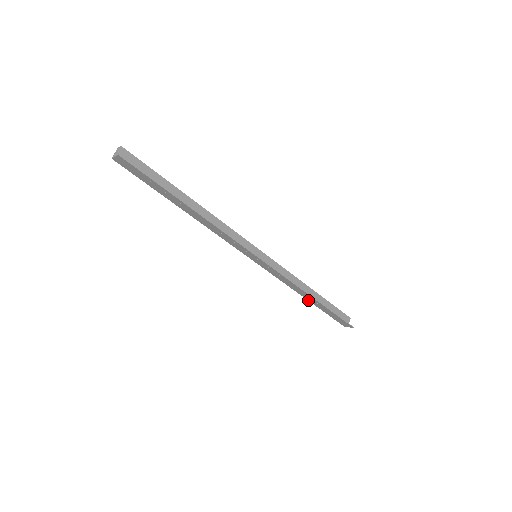
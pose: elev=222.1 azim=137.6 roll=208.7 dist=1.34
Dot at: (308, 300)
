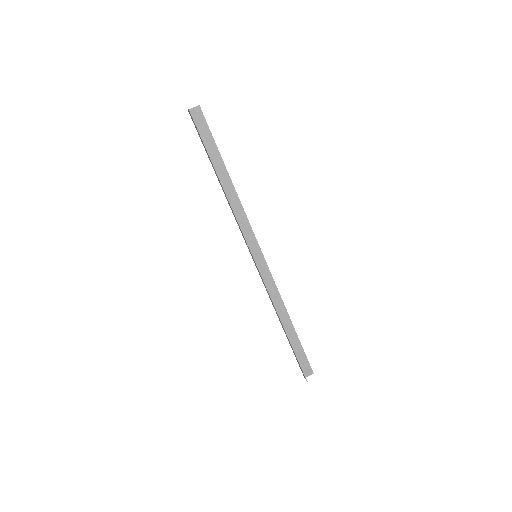
Dot at: (282, 326)
